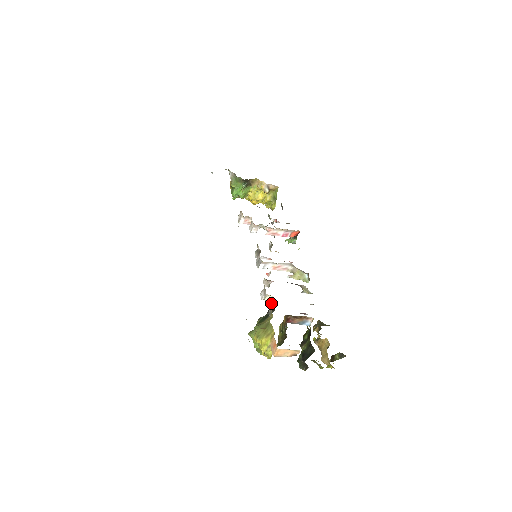
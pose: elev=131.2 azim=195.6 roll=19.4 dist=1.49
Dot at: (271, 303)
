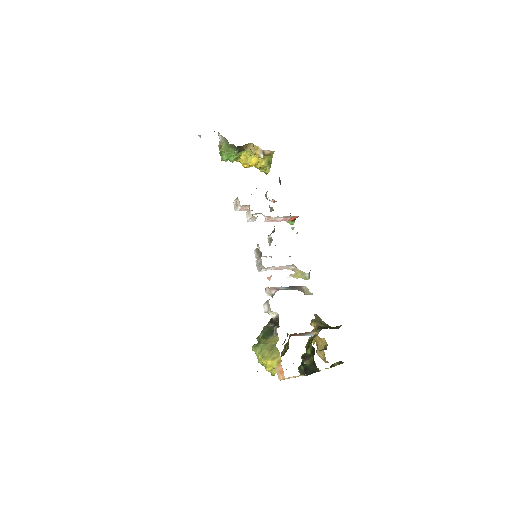
Dot at: (275, 317)
